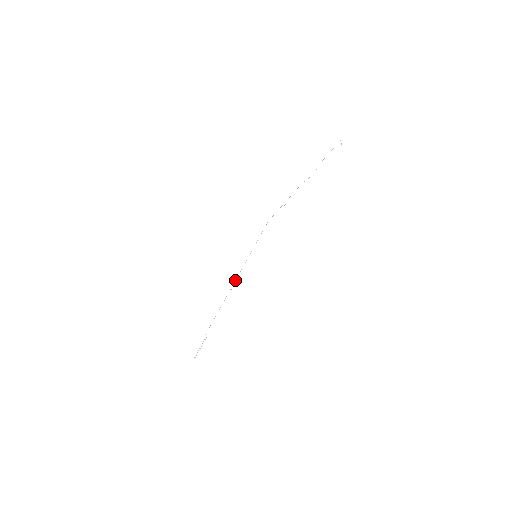
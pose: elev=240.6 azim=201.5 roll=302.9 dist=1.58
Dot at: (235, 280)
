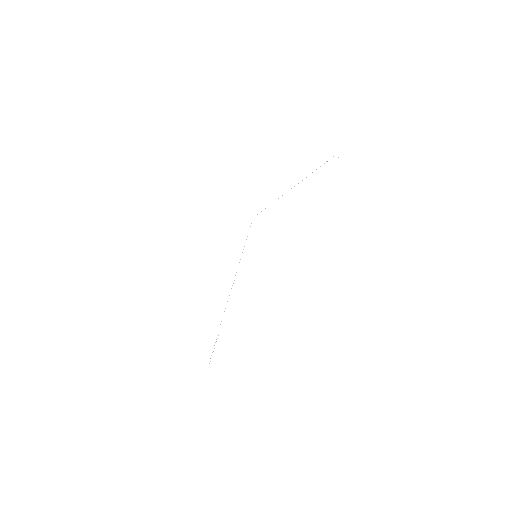
Dot at: occluded
